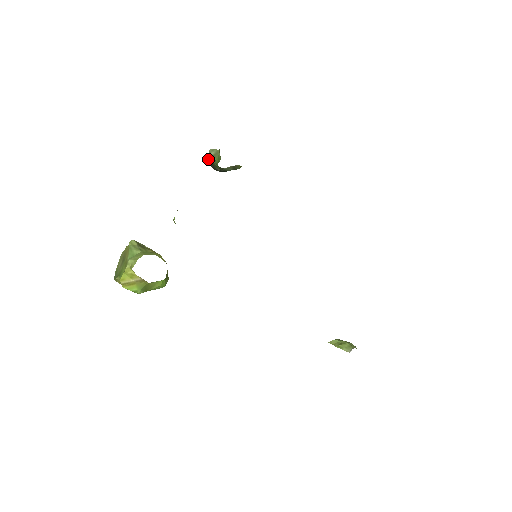
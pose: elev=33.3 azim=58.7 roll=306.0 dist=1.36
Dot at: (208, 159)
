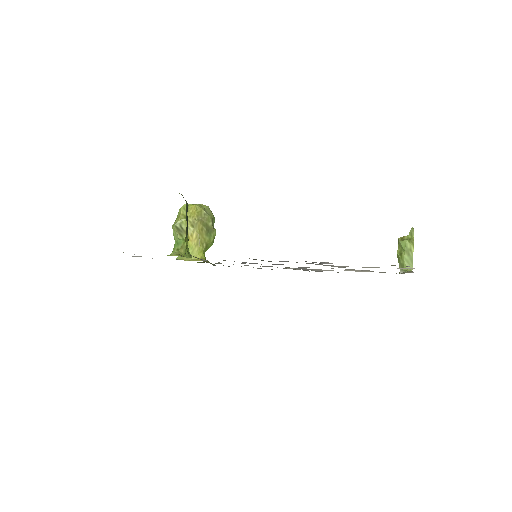
Dot at: occluded
